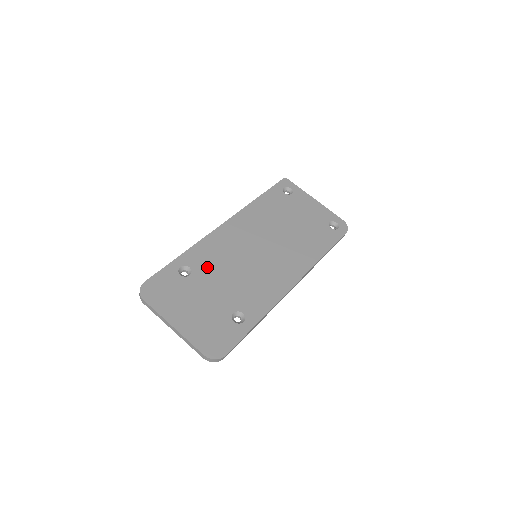
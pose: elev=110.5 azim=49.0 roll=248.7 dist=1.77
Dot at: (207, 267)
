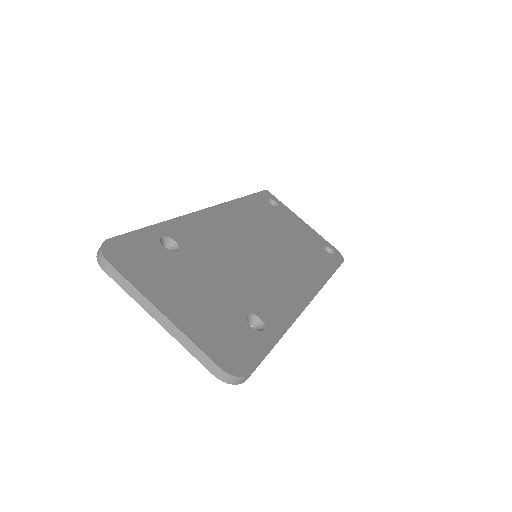
Dot at: (200, 248)
